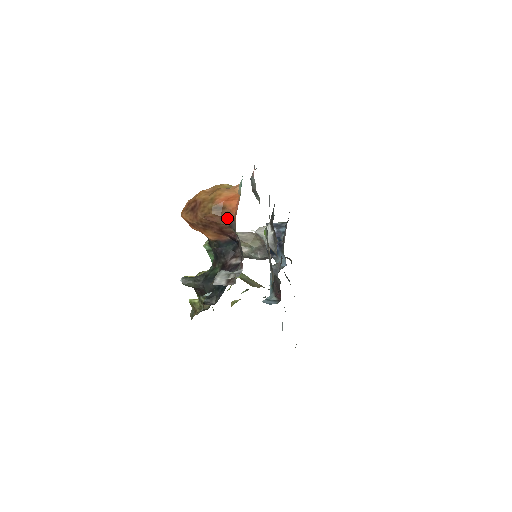
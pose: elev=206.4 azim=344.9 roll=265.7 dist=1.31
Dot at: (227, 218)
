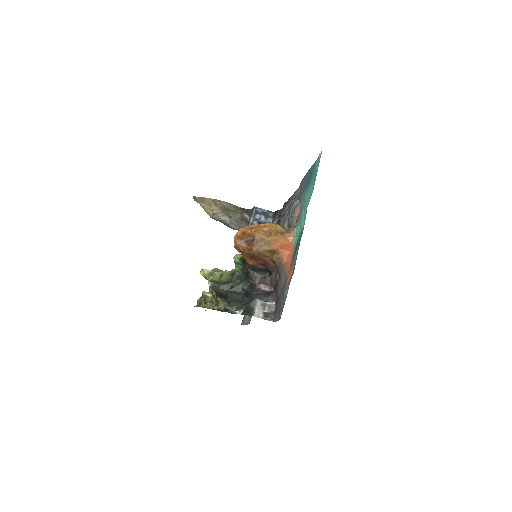
Dot at: (277, 262)
